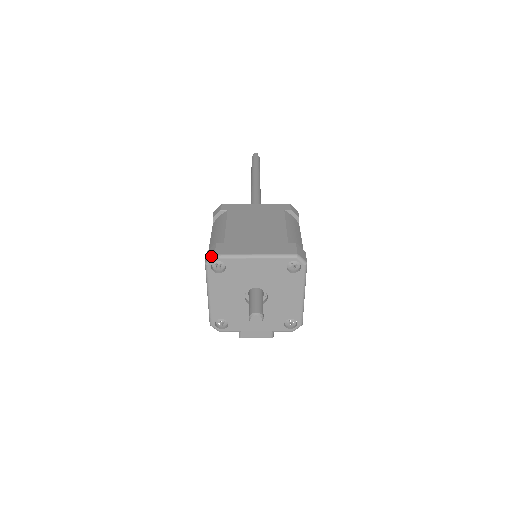
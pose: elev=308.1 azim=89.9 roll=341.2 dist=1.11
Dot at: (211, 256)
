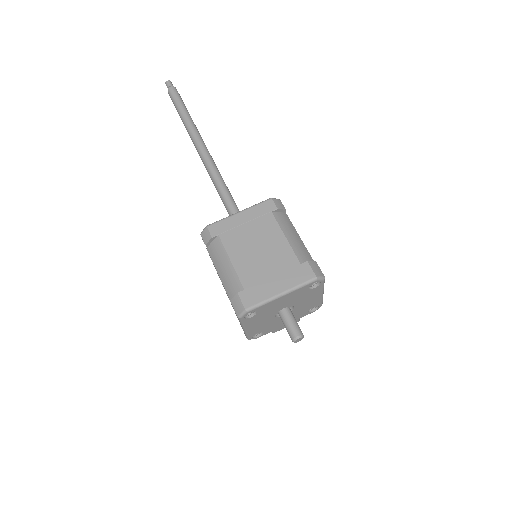
Dot at: (242, 311)
